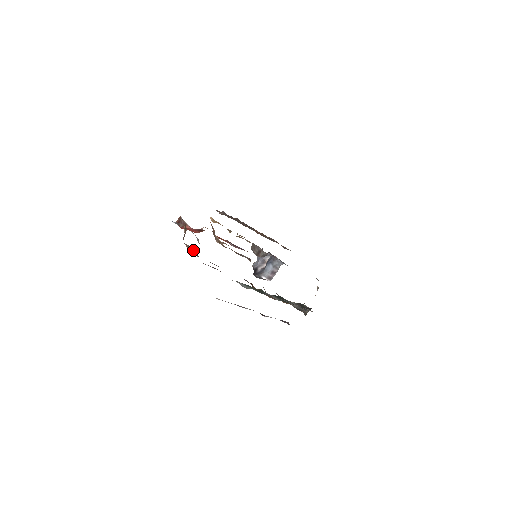
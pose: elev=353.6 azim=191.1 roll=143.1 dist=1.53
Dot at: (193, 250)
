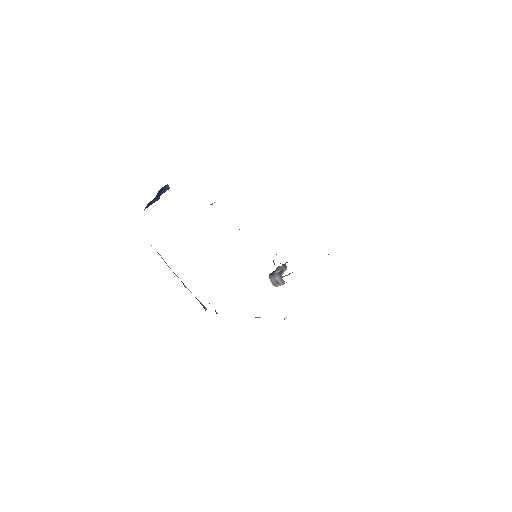
Dot at: occluded
